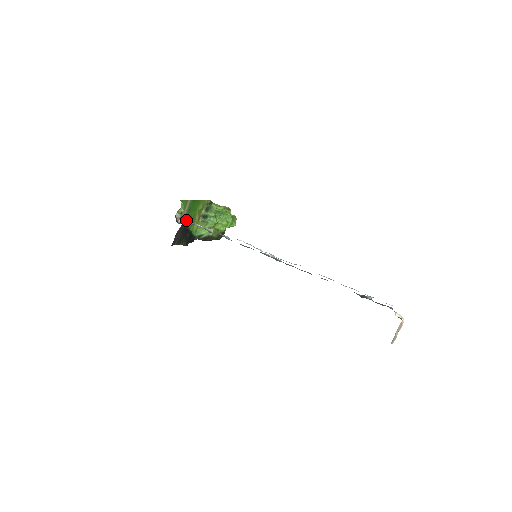
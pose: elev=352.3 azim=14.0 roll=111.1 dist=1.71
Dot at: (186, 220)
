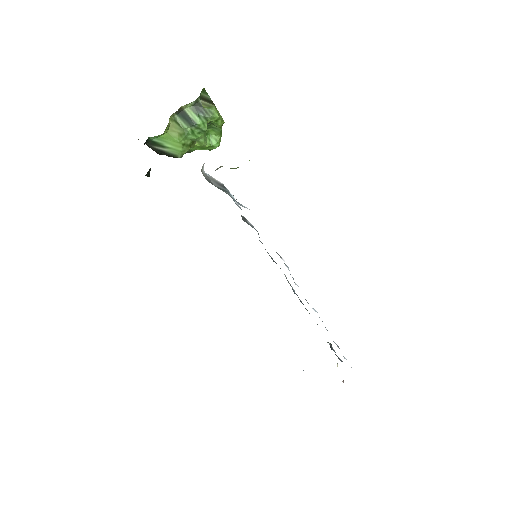
Dot at: occluded
